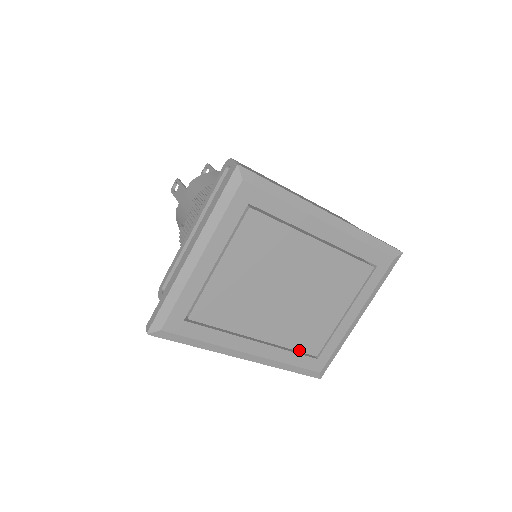
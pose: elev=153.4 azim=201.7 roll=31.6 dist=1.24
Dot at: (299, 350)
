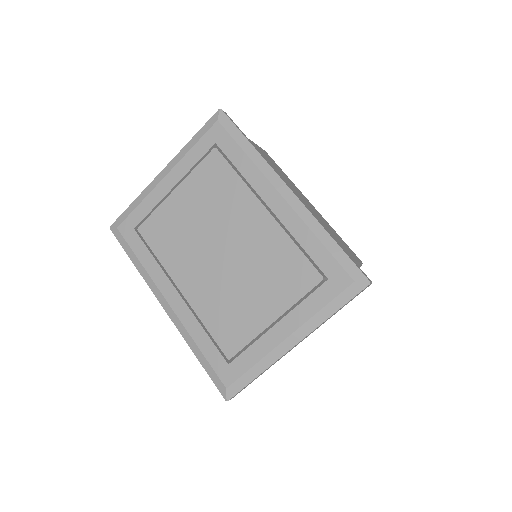
Dot at: (213, 336)
